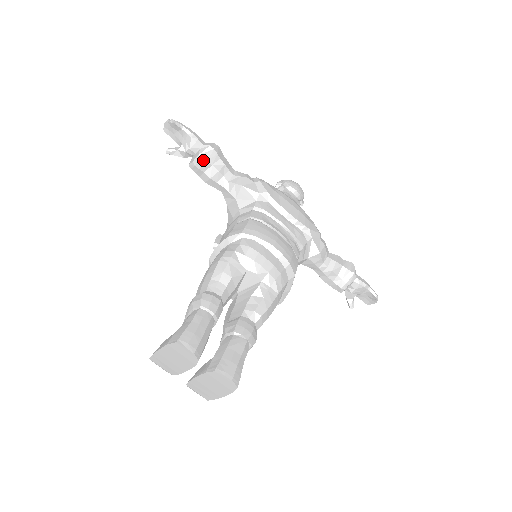
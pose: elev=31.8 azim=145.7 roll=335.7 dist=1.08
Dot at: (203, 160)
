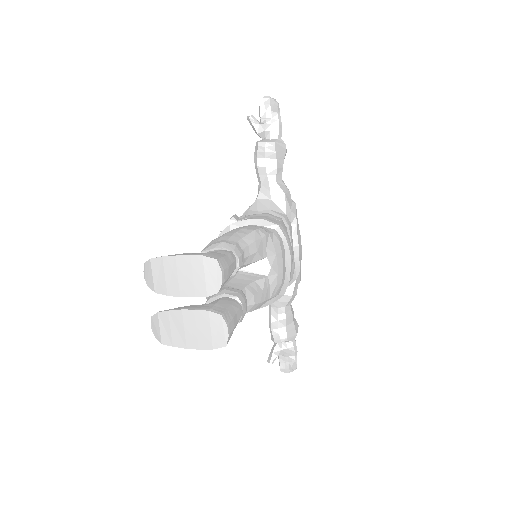
Dot at: (275, 149)
